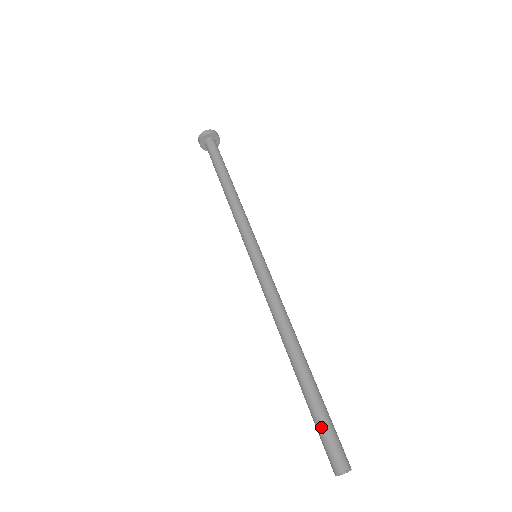
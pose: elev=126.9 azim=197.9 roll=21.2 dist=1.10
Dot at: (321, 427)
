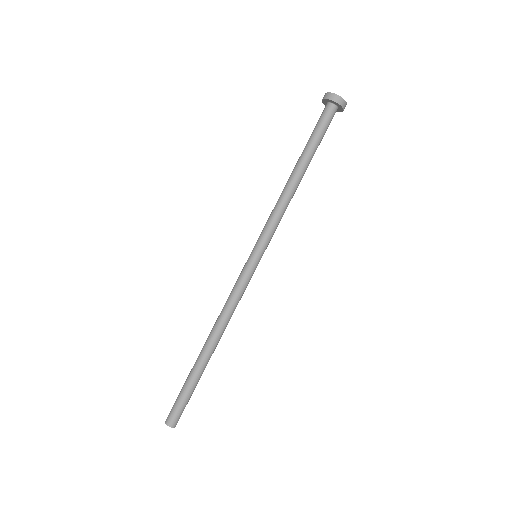
Dot at: (182, 398)
